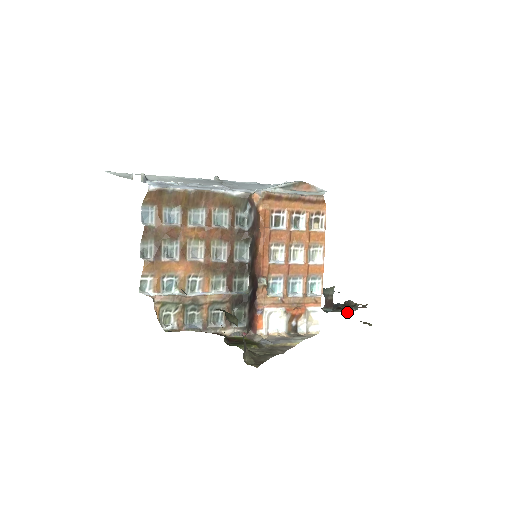
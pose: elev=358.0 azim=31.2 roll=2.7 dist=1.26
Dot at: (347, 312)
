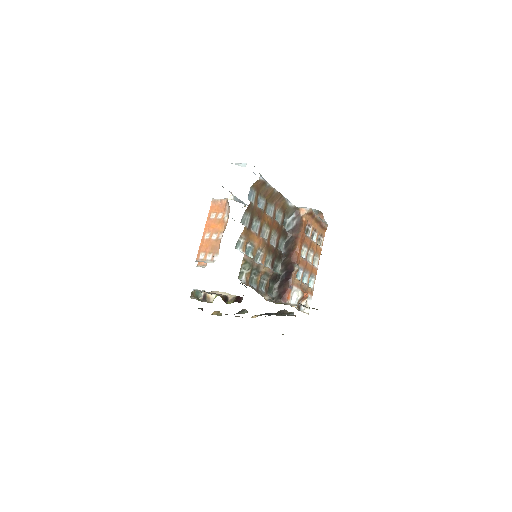
Dot at: (290, 315)
